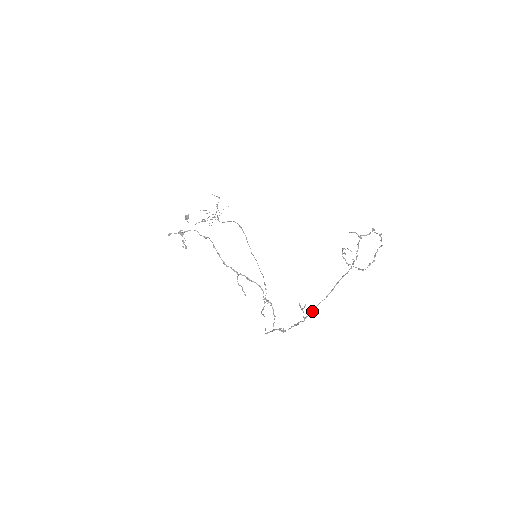
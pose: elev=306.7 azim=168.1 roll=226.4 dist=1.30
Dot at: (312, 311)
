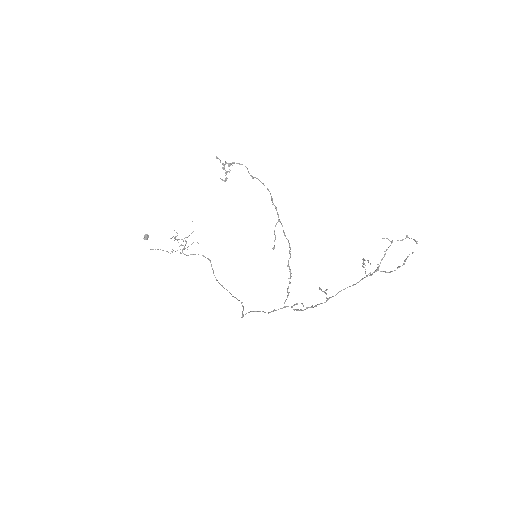
Dot at: (337, 293)
